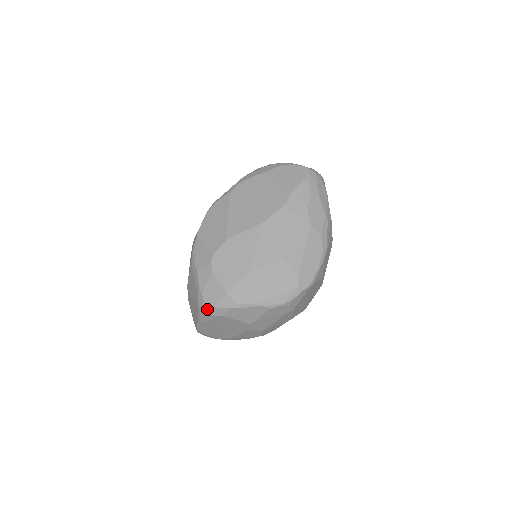
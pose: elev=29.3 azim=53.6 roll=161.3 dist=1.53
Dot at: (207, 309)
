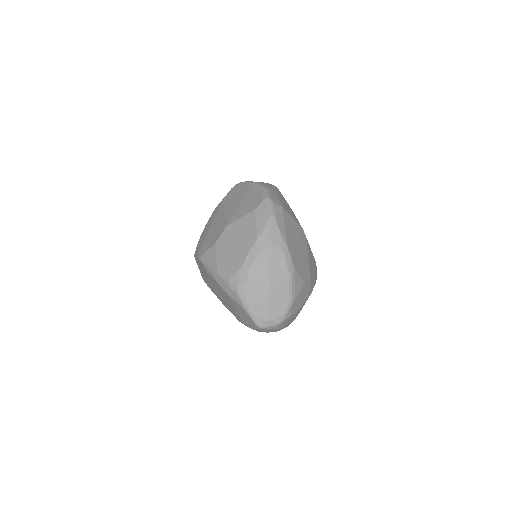
Dot at: occluded
